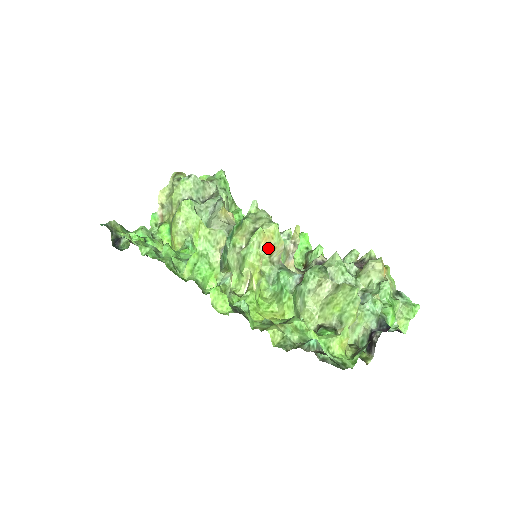
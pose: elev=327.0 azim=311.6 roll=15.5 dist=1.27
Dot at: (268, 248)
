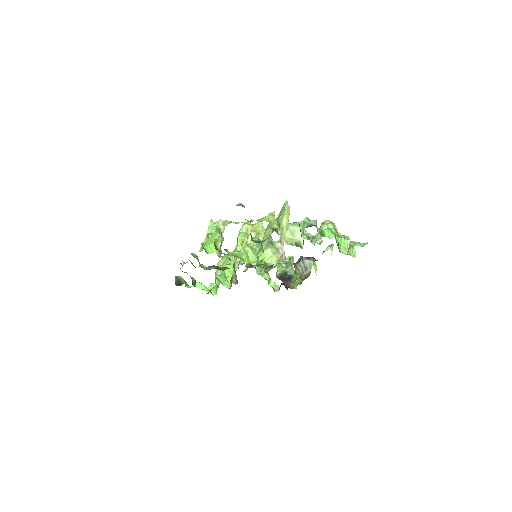
Dot at: (254, 232)
